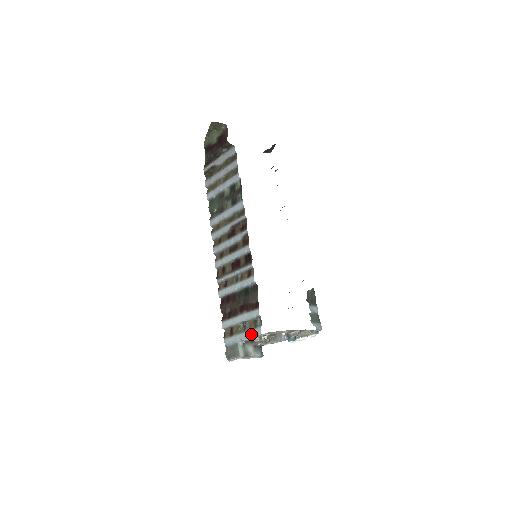
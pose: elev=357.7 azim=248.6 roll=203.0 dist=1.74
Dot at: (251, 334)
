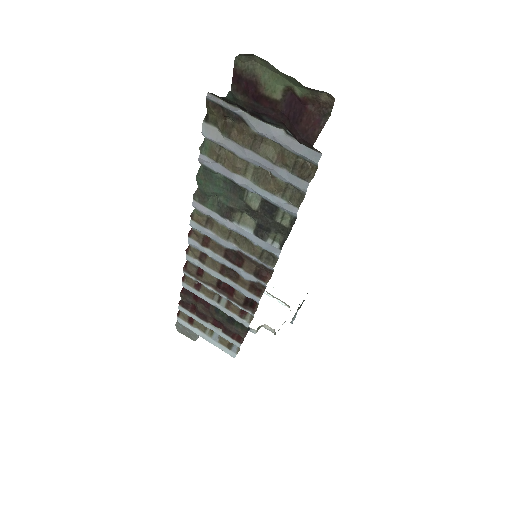
Dot at: (220, 348)
